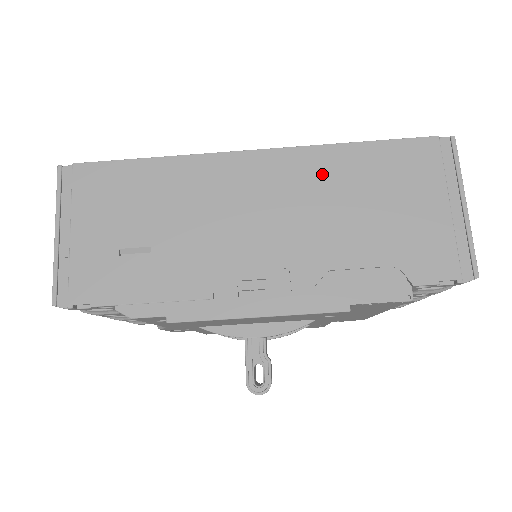
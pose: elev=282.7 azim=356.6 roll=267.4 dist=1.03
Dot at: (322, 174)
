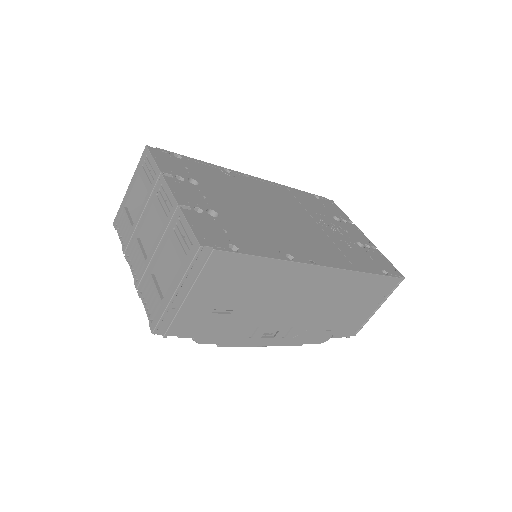
Dot at: (343, 287)
